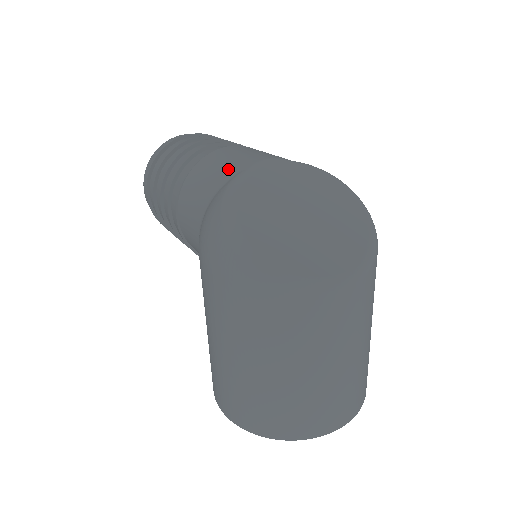
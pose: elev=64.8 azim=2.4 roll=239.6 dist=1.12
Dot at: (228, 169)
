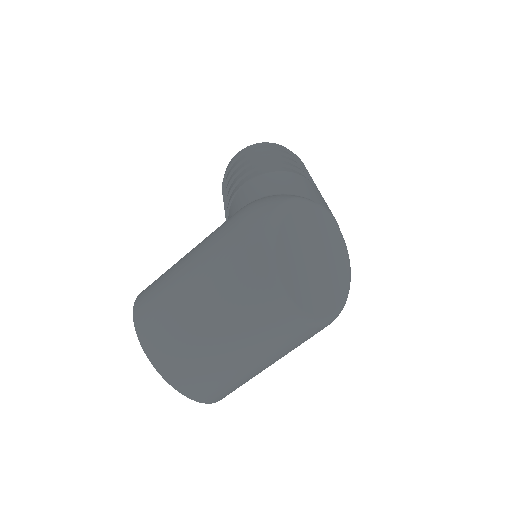
Dot at: (306, 192)
